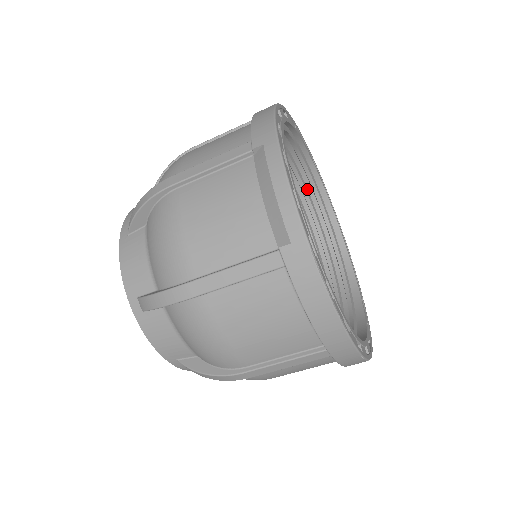
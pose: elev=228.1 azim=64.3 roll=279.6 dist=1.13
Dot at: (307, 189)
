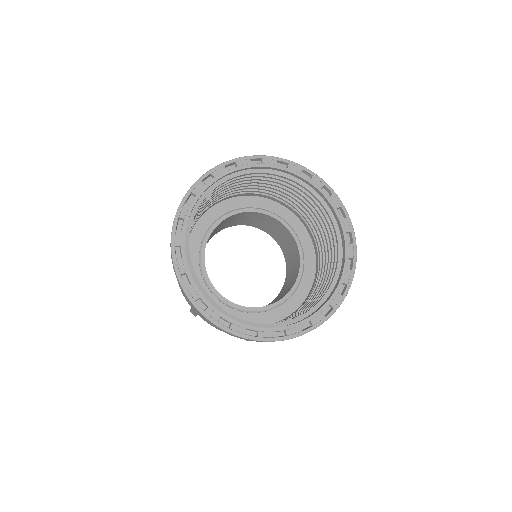
Dot at: occluded
